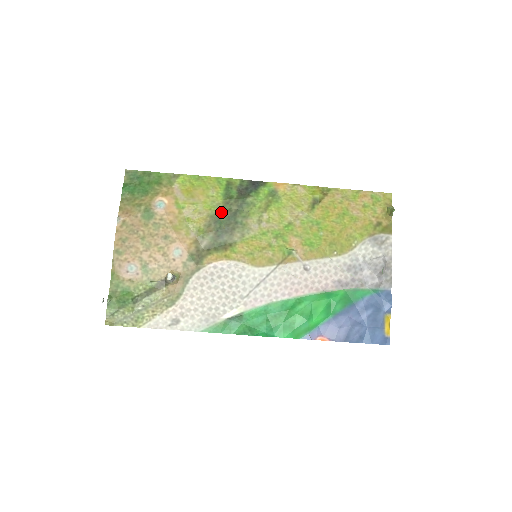
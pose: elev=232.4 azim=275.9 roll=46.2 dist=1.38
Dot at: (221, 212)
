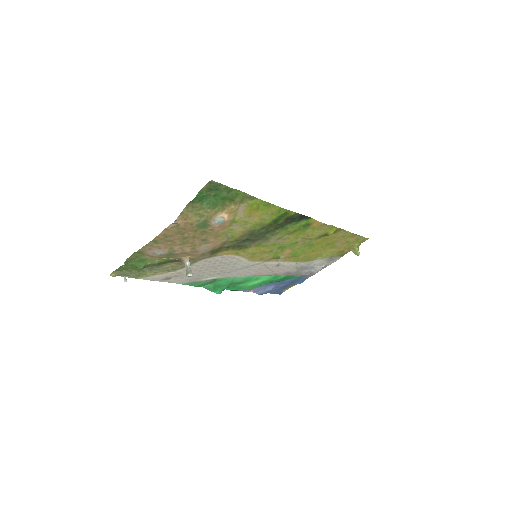
Dot at: (260, 229)
